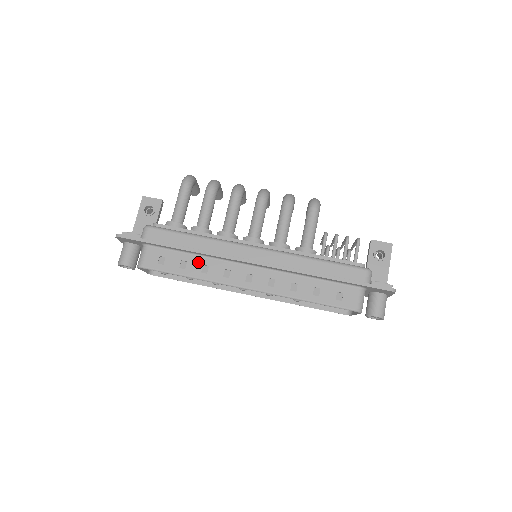
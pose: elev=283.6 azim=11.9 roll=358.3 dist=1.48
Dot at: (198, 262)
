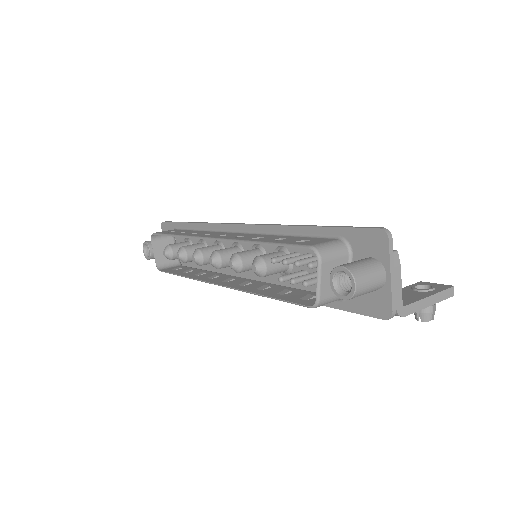
Dot at: (196, 232)
